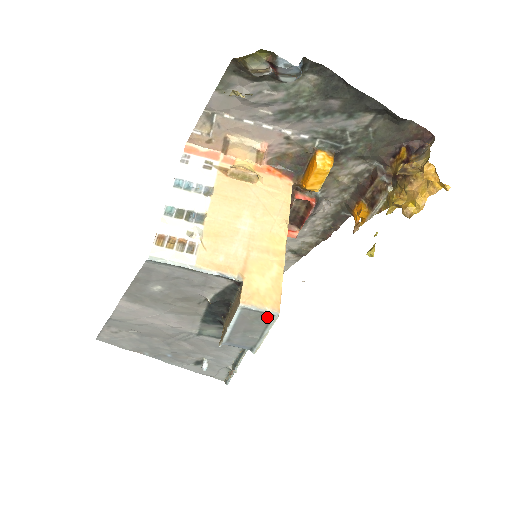
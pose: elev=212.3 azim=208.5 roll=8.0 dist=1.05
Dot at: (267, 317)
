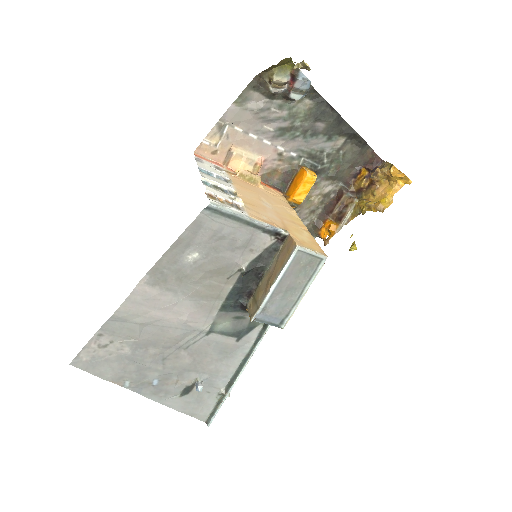
Dot at: (315, 264)
